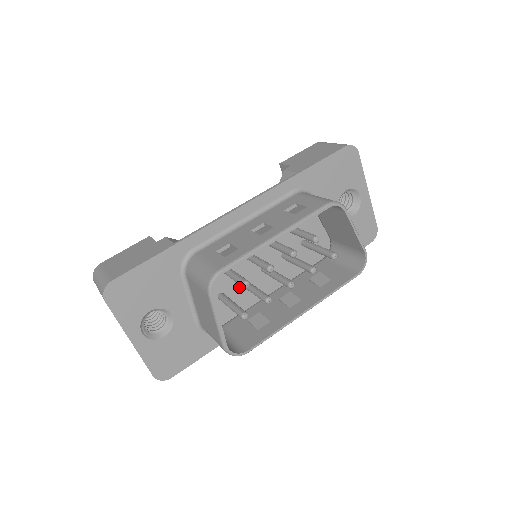
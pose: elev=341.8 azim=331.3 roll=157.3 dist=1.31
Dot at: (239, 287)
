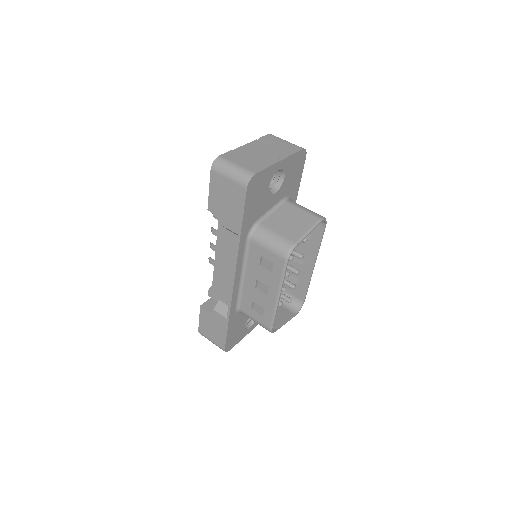
Dot at: occluded
